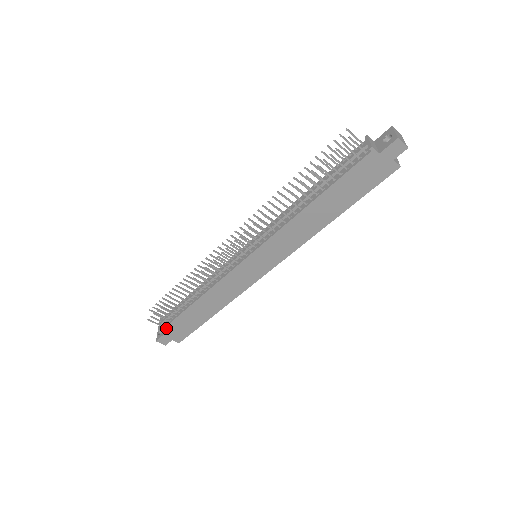
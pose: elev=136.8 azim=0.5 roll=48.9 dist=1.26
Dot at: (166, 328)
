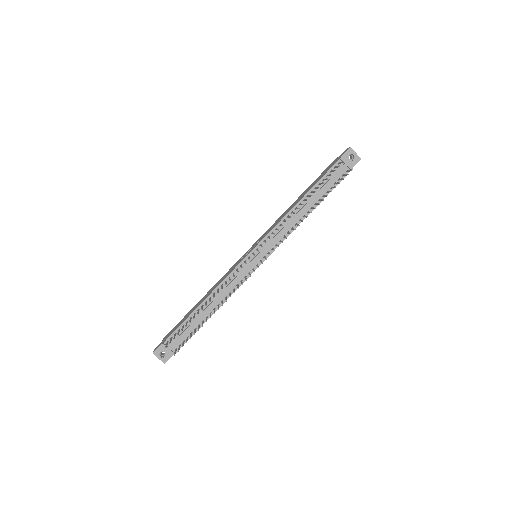
Dot at: occluded
